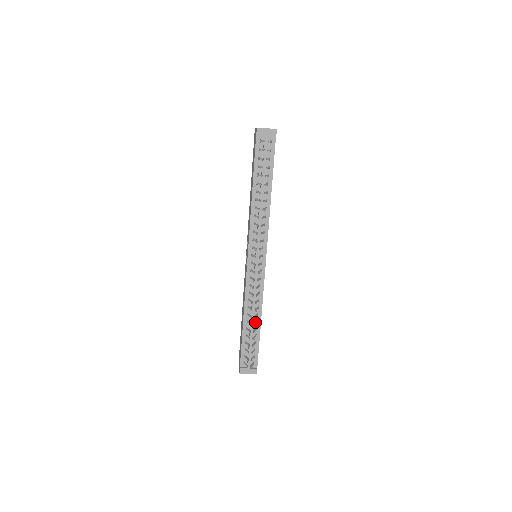
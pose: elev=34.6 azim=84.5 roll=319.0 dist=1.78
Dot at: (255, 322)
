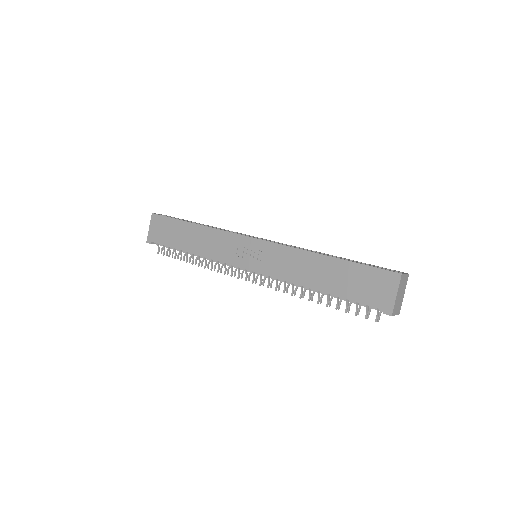
Dot at: occluded
